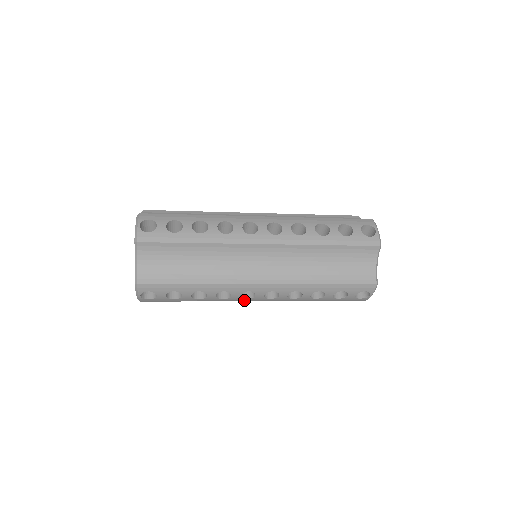
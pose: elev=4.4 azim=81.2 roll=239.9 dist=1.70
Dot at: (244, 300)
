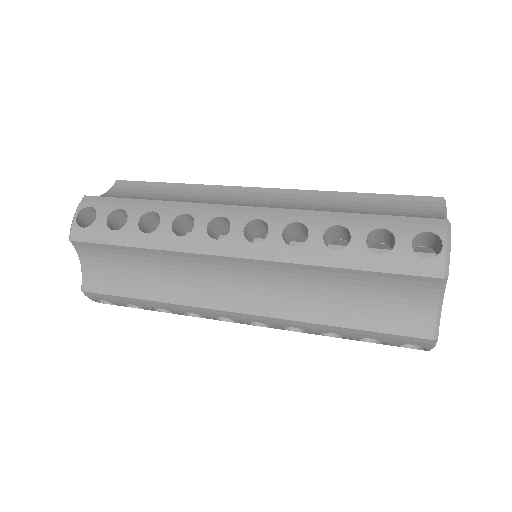
Dot at: occluded
